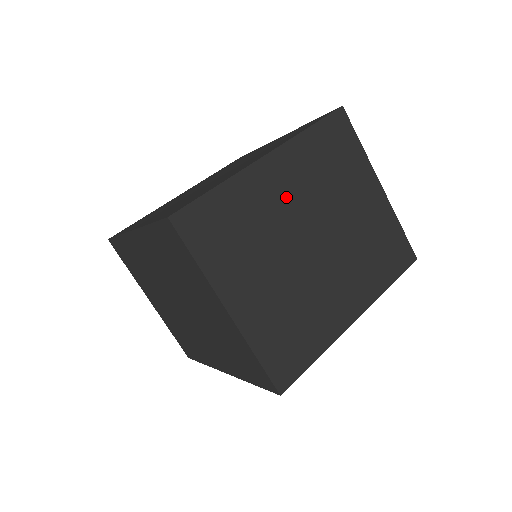
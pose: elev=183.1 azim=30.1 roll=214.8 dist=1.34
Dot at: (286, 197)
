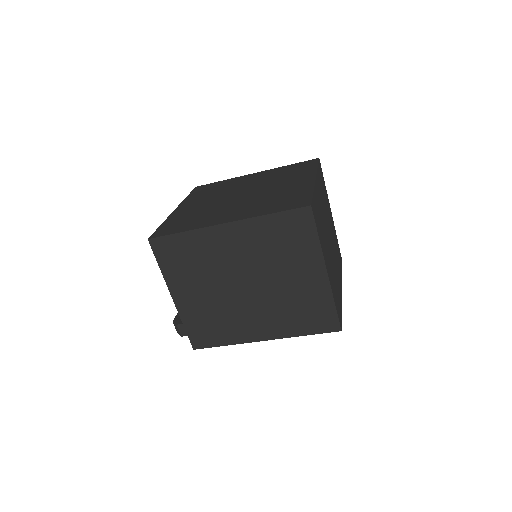
Dot at: (322, 206)
